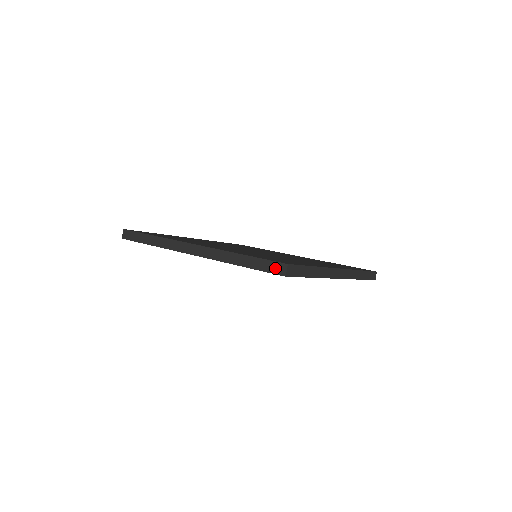
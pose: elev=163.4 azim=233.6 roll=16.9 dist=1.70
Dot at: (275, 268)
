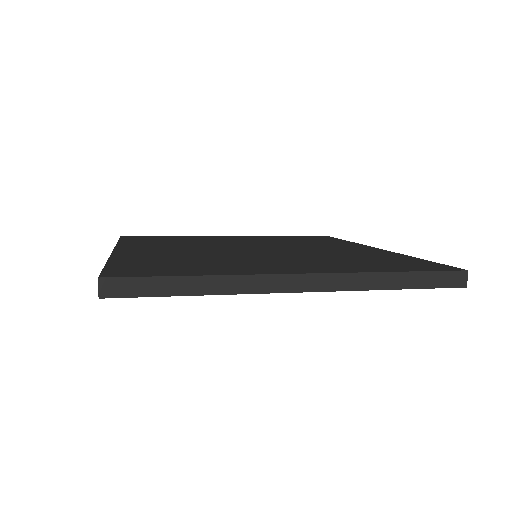
Dot at: occluded
